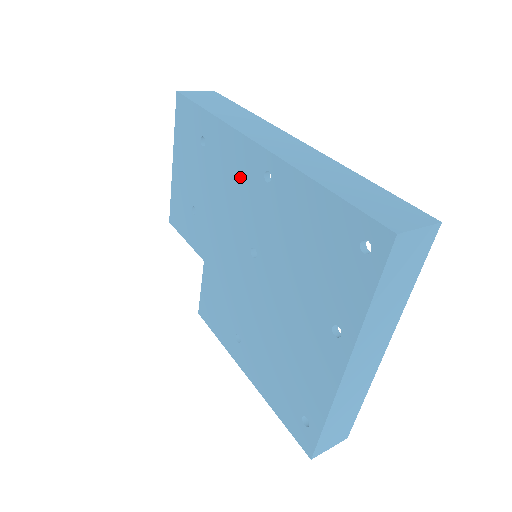
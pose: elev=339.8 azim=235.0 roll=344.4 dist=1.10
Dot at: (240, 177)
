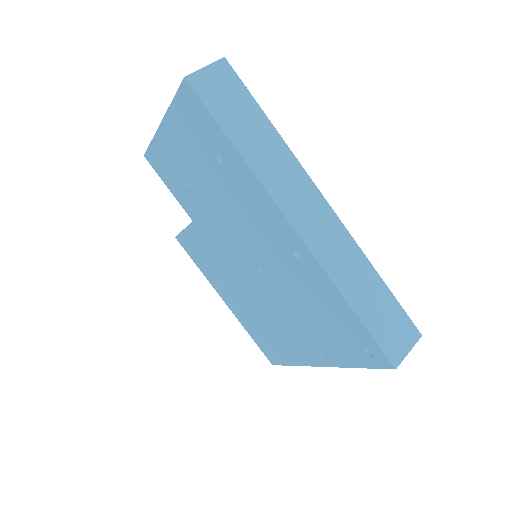
Dot at: (263, 226)
